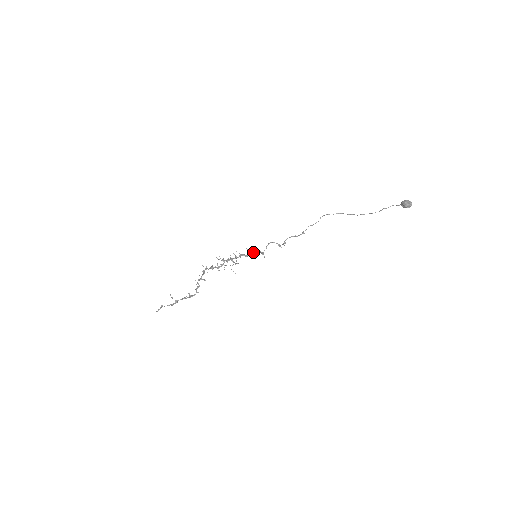
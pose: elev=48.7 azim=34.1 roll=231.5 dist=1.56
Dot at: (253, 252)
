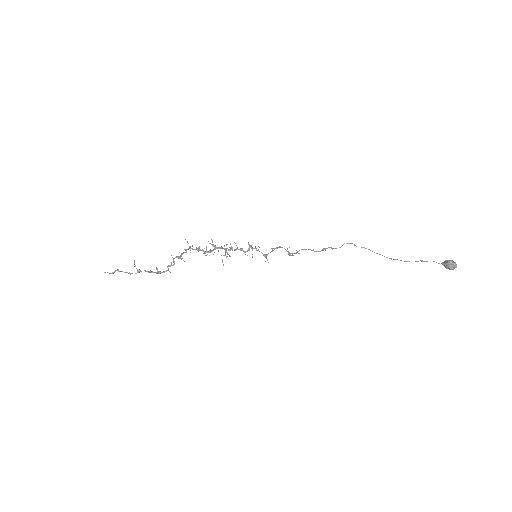
Dot at: occluded
